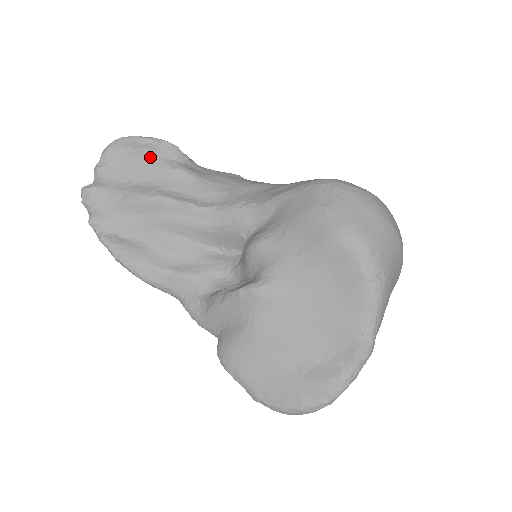
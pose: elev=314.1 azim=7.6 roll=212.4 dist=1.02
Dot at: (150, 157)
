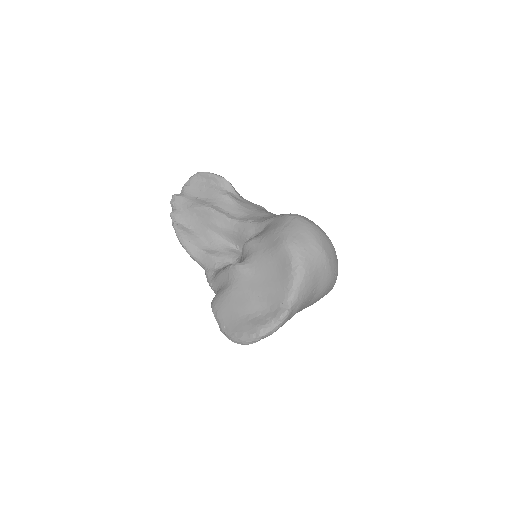
Dot at: (213, 185)
